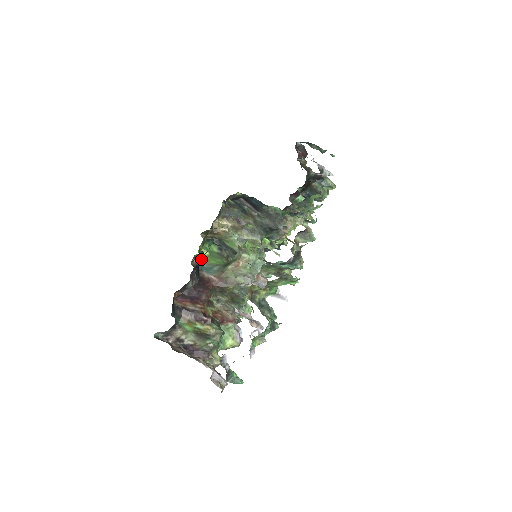
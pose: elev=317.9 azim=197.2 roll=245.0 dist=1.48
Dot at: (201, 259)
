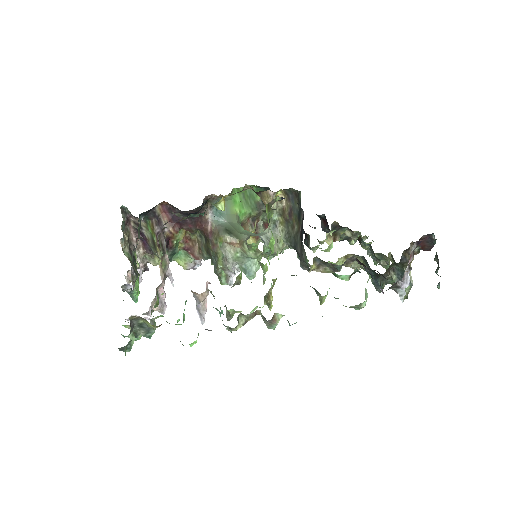
Dot at: occluded
